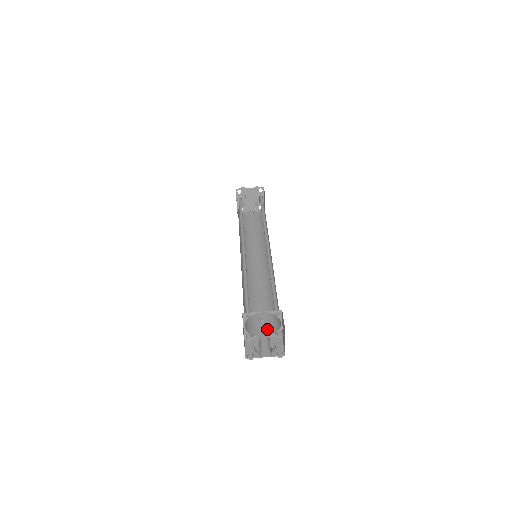
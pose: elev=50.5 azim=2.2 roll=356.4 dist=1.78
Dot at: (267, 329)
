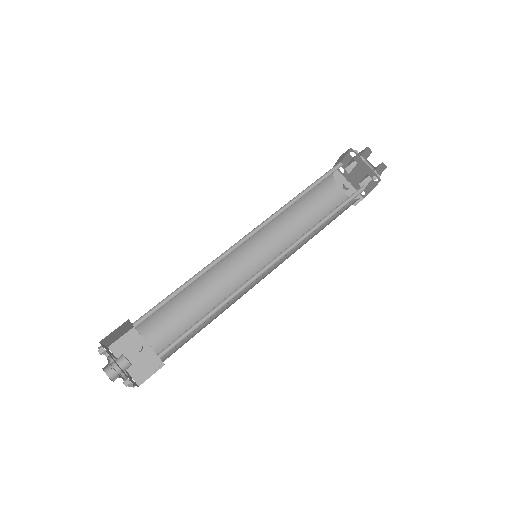
Dot at: (162, 342)
